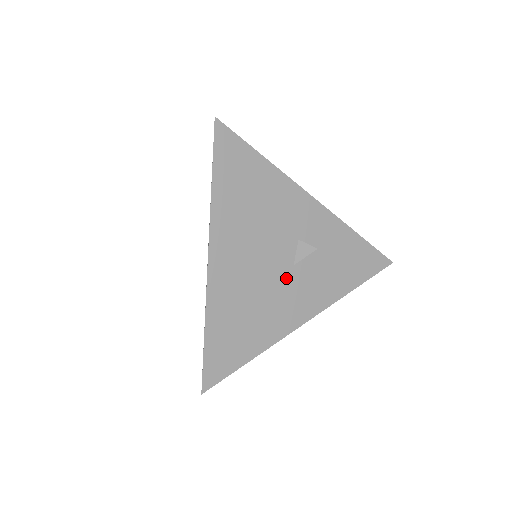
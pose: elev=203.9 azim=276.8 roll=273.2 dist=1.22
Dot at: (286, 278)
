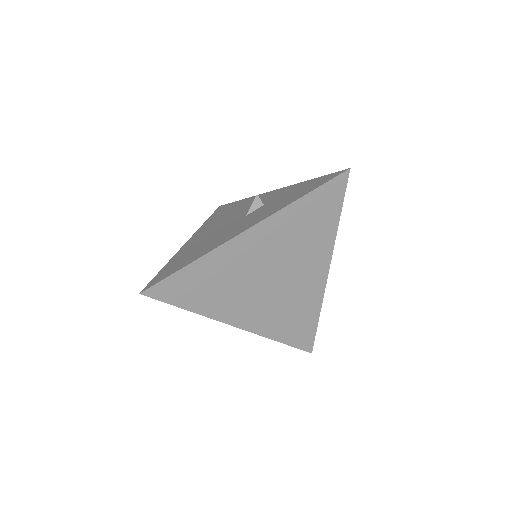
Dot at: (238, 223)
